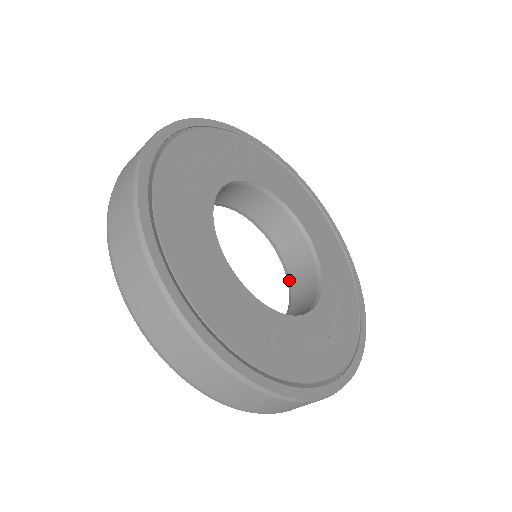
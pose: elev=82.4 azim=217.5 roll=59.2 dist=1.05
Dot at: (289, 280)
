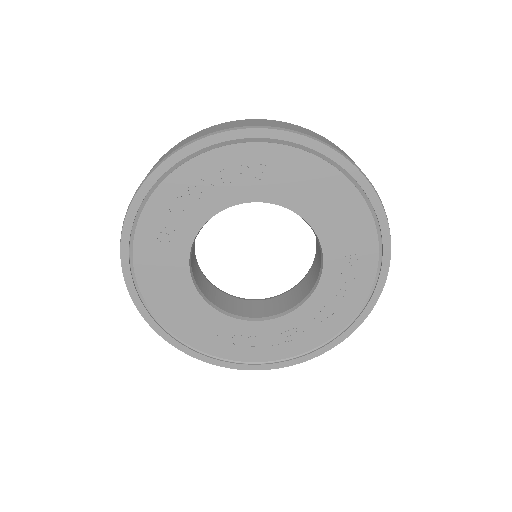
Dot at: (314, 258)
